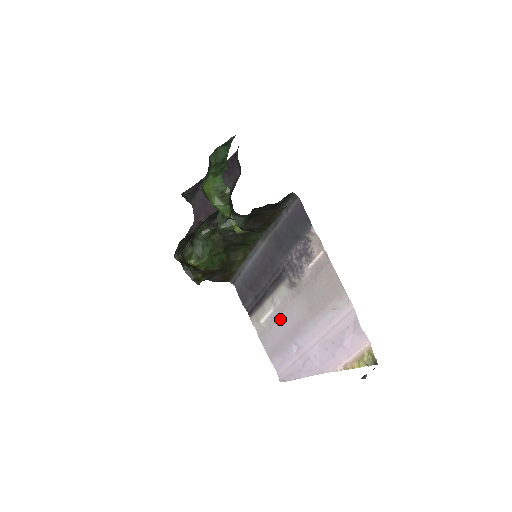
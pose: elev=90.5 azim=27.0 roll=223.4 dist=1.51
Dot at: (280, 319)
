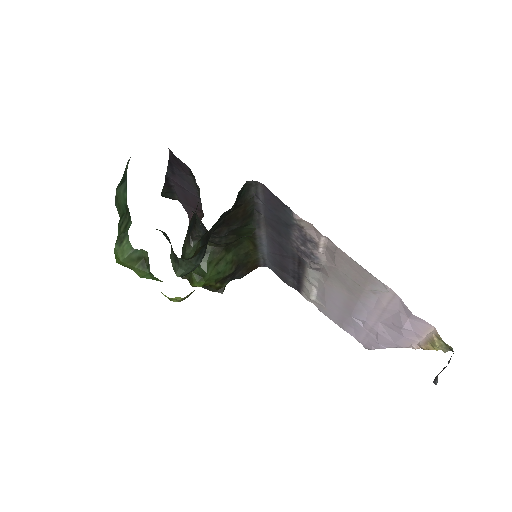
Dot at: (327, 298)
